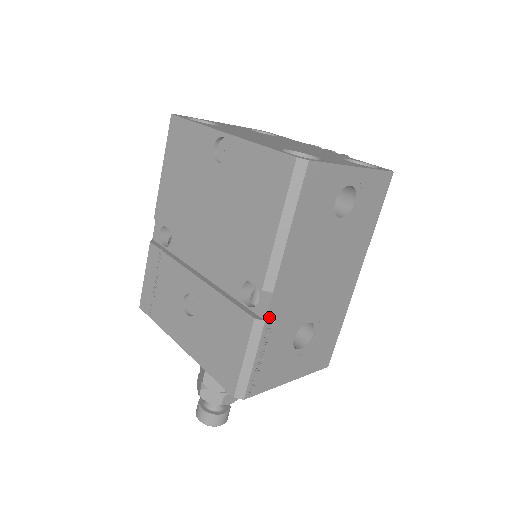
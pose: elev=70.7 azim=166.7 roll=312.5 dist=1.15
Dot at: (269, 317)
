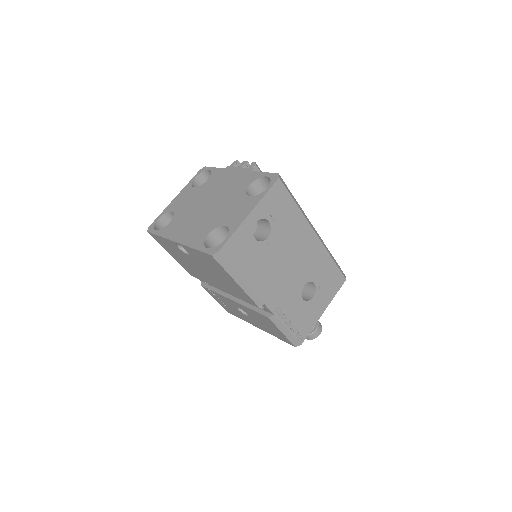
Dot at: (275, 312)
